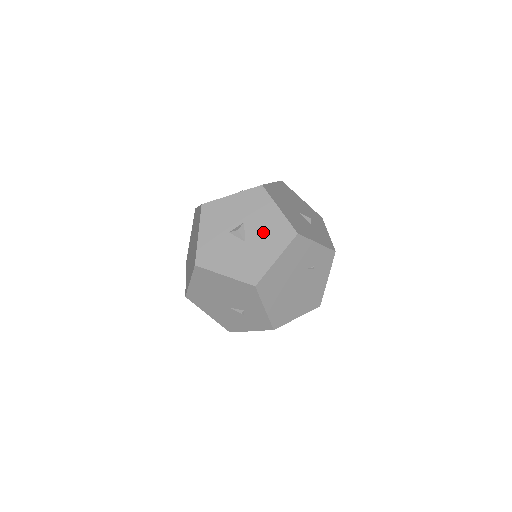
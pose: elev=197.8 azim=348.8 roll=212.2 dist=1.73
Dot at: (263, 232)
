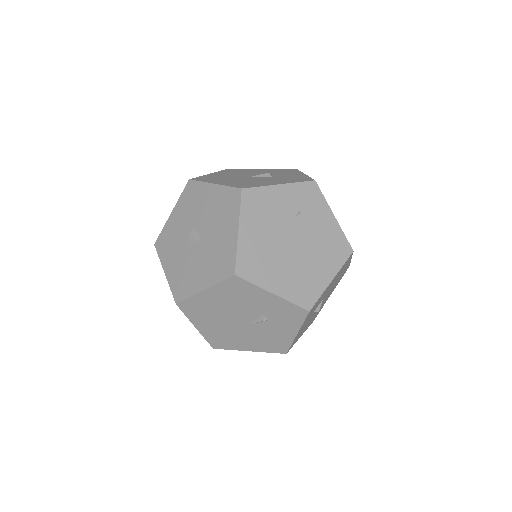
Dot at: (212, 218)
